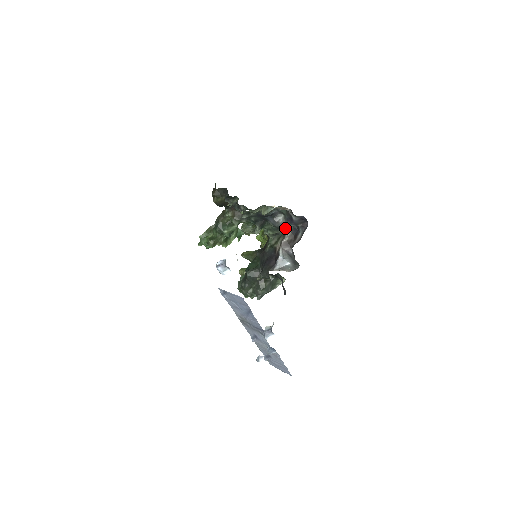
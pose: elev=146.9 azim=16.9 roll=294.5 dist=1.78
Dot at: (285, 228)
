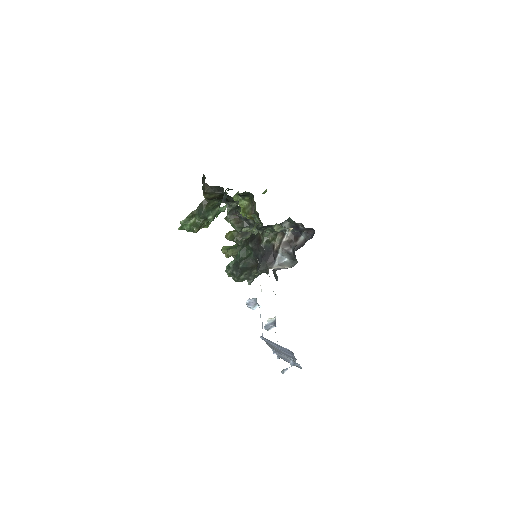
Dot at: (286, 229)
